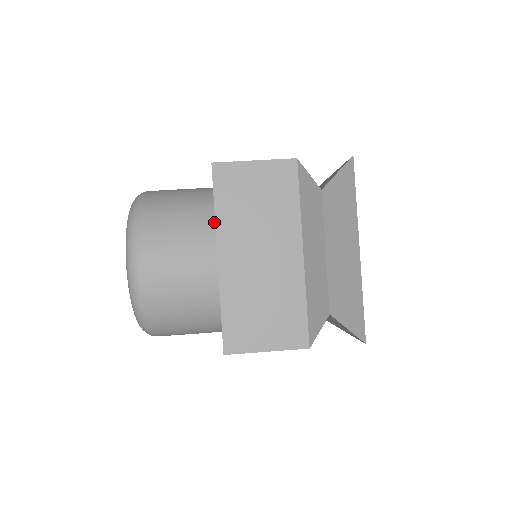
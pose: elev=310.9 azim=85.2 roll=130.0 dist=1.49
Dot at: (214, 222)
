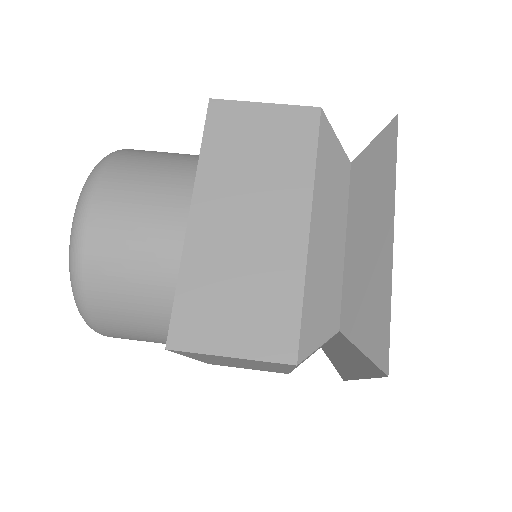
Dot at: occluded
